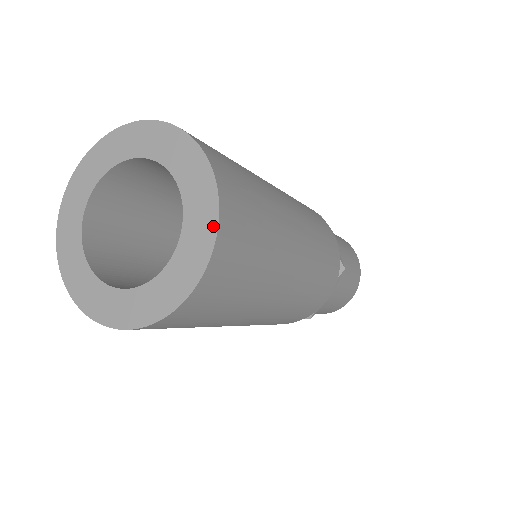
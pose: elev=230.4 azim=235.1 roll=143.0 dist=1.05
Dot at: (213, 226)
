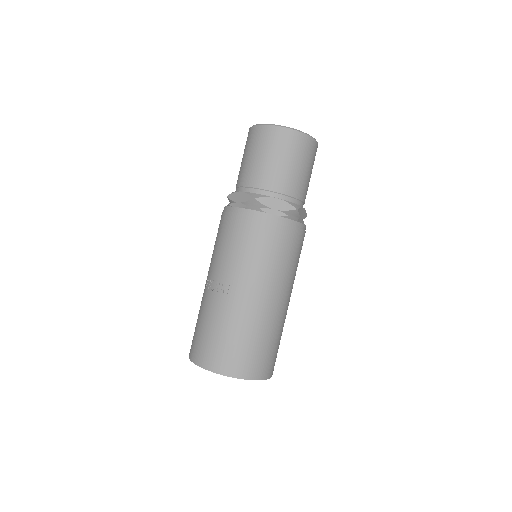
Dot at: occluded
